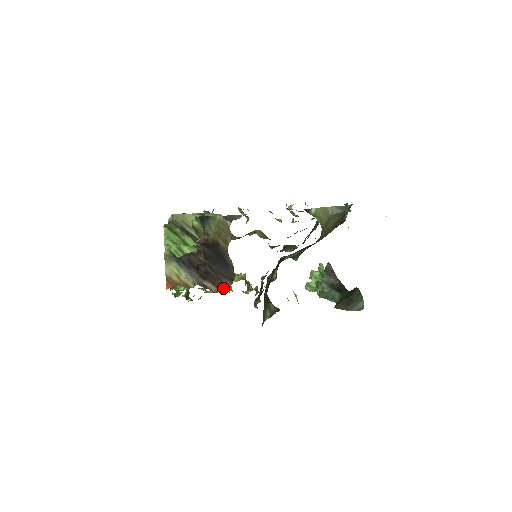
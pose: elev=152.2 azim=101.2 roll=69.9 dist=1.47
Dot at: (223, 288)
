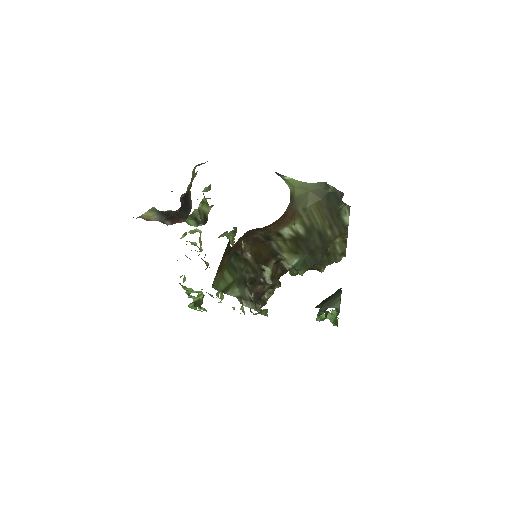
Dot at: occluded
